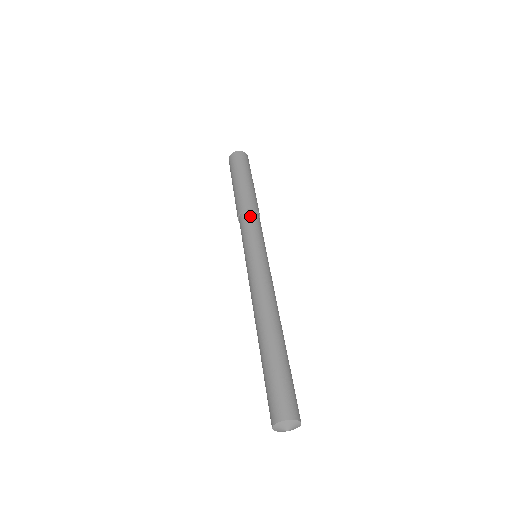
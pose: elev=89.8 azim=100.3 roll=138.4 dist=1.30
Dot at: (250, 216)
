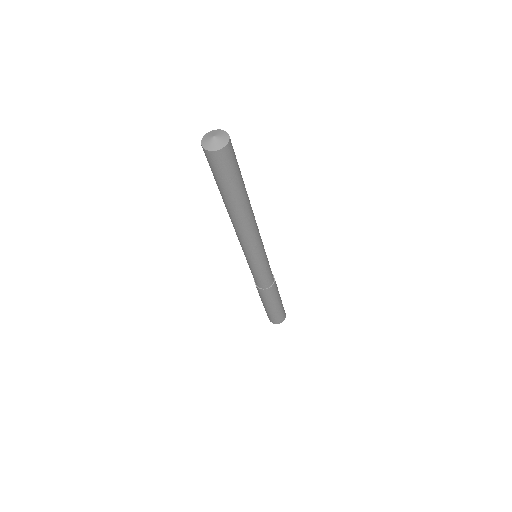
Dot at: occluded
